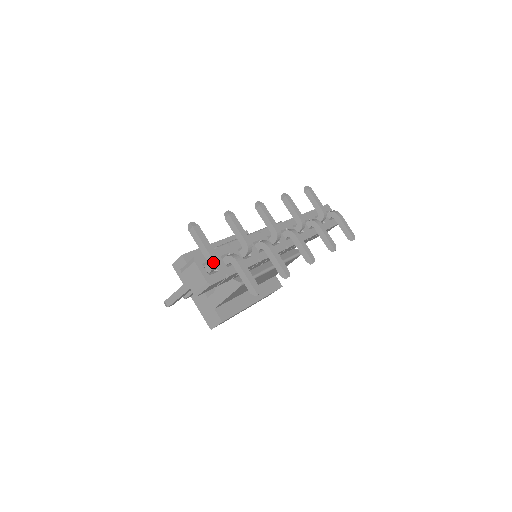
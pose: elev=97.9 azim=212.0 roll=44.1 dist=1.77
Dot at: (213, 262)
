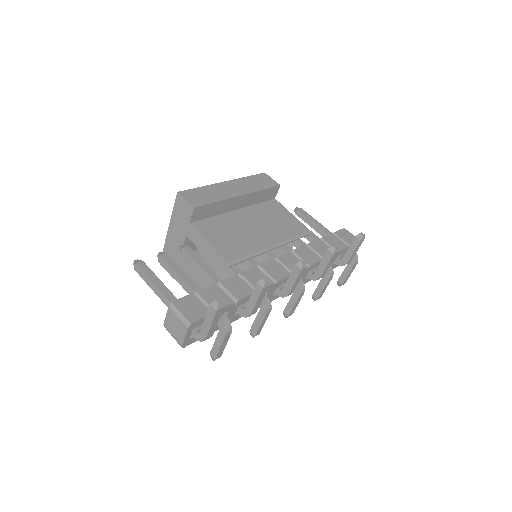
Dot at: occluded
